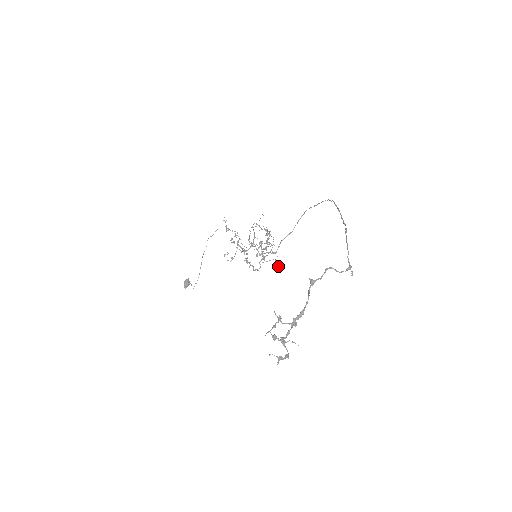
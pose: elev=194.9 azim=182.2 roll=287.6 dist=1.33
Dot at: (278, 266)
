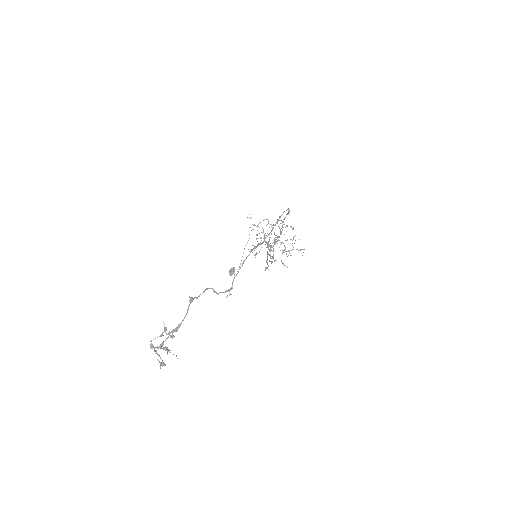
Dot at: (286, 266)
